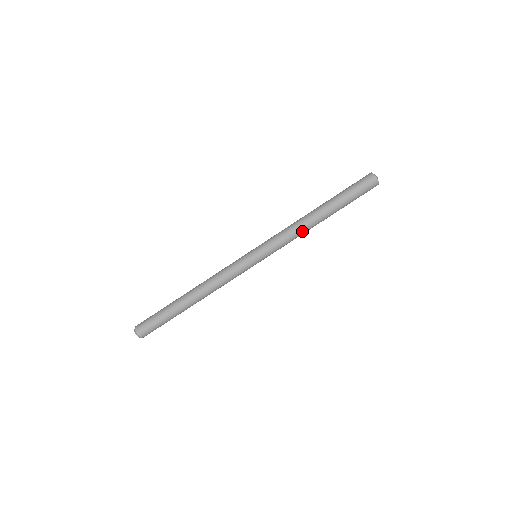
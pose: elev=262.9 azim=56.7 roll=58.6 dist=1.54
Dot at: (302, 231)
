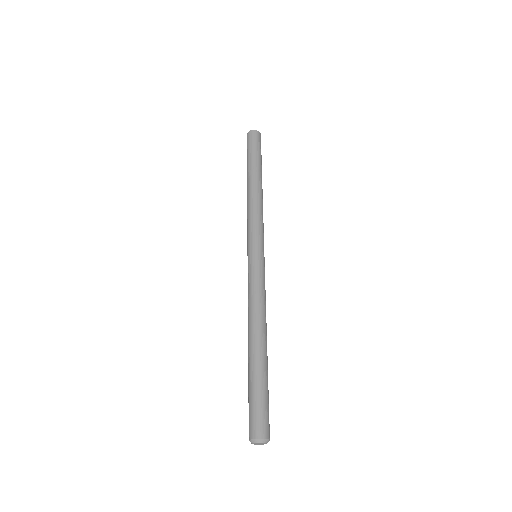
Dot at: (258, 202)
